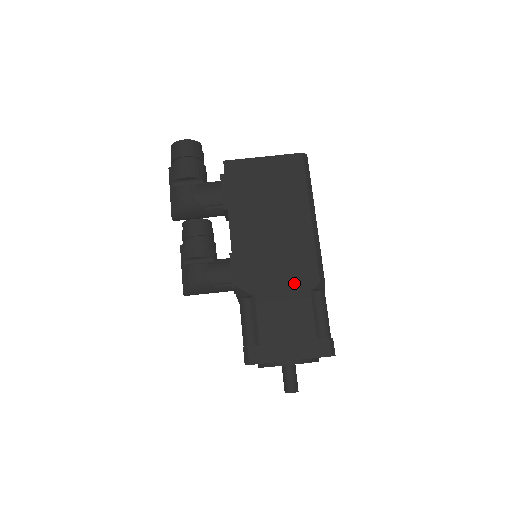
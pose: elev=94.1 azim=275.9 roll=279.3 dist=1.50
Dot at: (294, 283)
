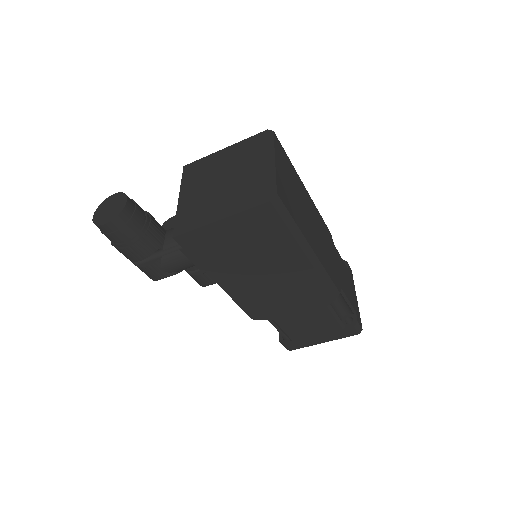
Dot at: (308, 306)
